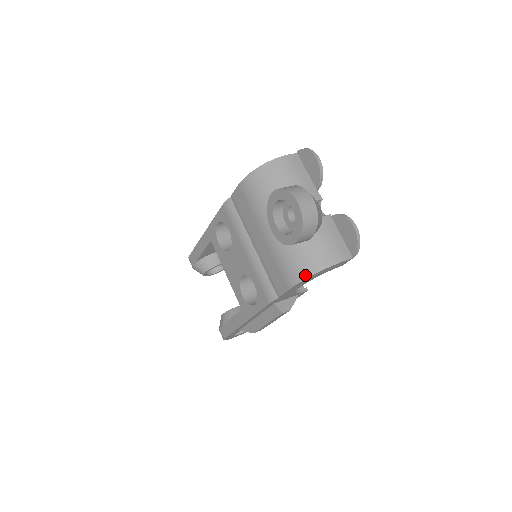
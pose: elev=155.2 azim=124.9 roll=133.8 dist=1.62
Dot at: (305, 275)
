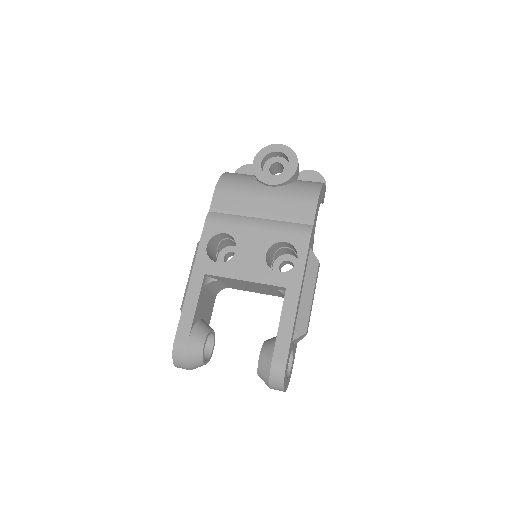
Dot at: (318, 188)
